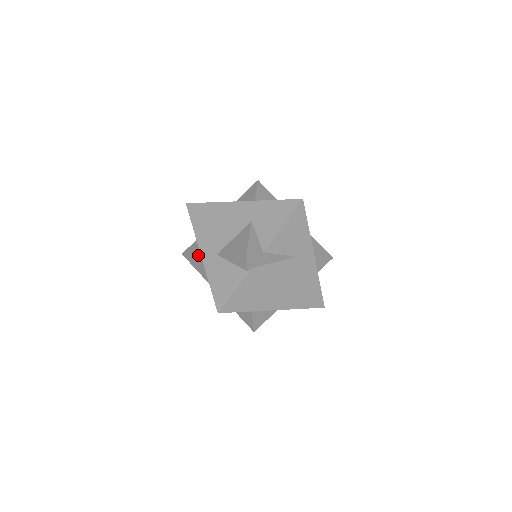
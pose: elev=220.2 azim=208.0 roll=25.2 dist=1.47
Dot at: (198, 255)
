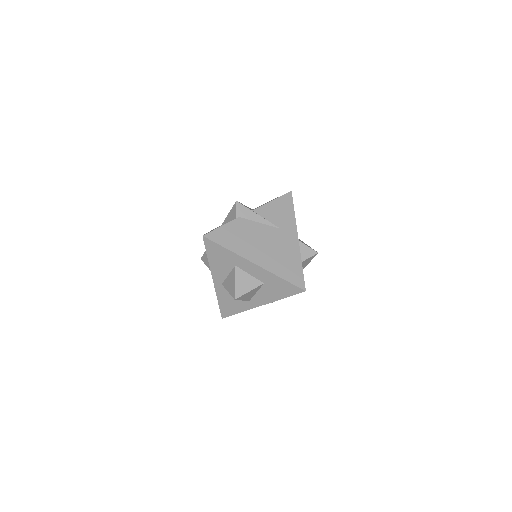
Dot at: occluded
